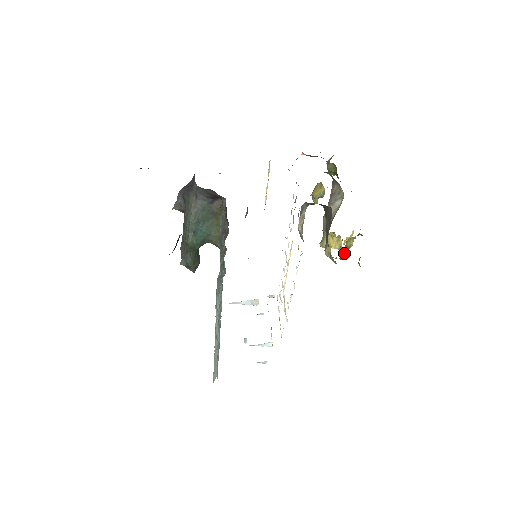
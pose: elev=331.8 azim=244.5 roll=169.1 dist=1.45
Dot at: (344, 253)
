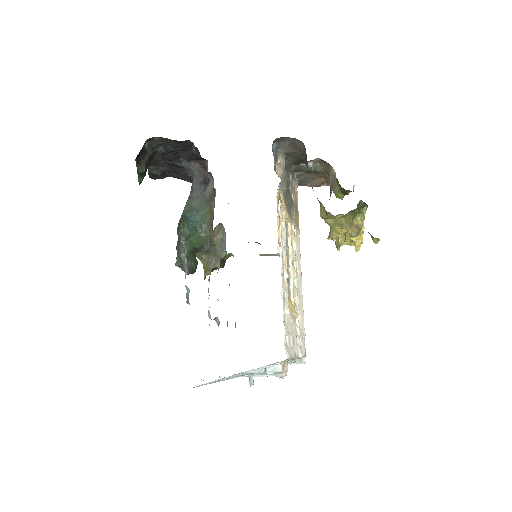
Dot at: (353, 234)
